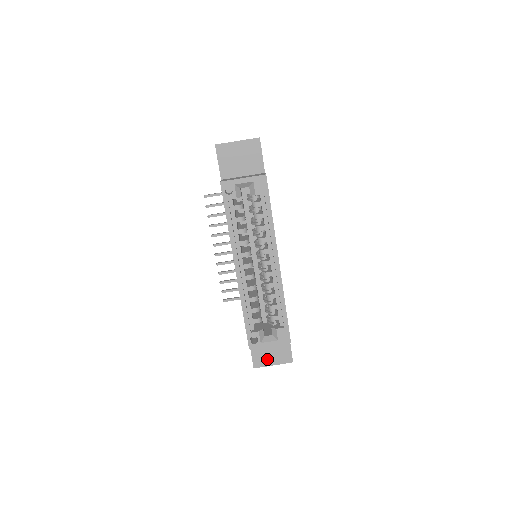
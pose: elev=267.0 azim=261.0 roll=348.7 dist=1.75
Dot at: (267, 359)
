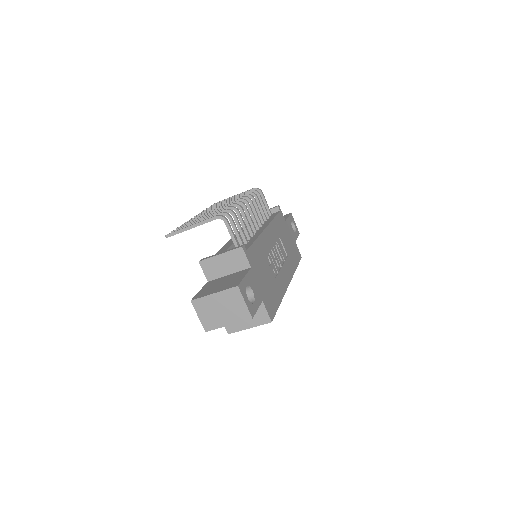
Dot at: occluded
